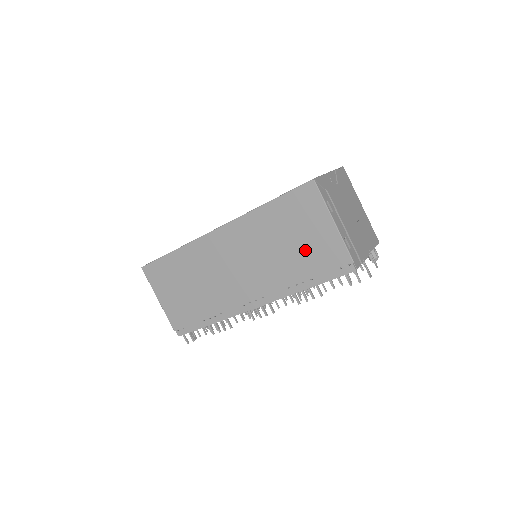
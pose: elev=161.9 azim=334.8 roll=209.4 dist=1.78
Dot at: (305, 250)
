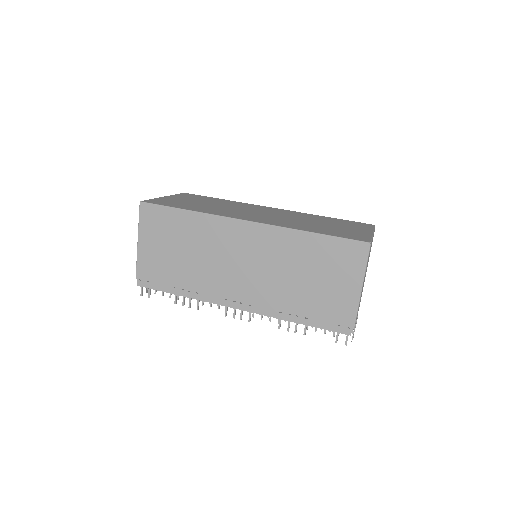
Dot at: (319, 293)
